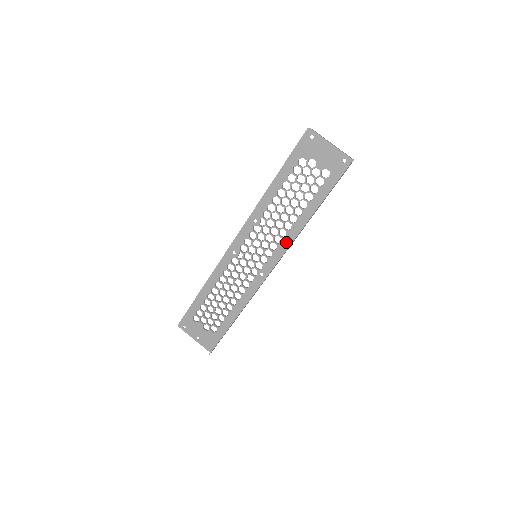
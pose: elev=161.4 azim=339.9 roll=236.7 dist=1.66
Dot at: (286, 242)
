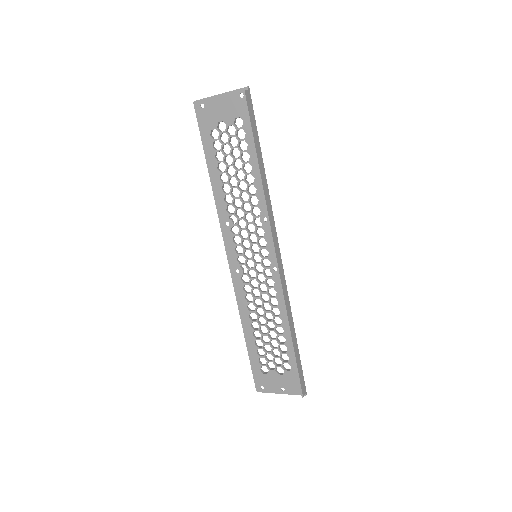
Dot at: (266, 217)
